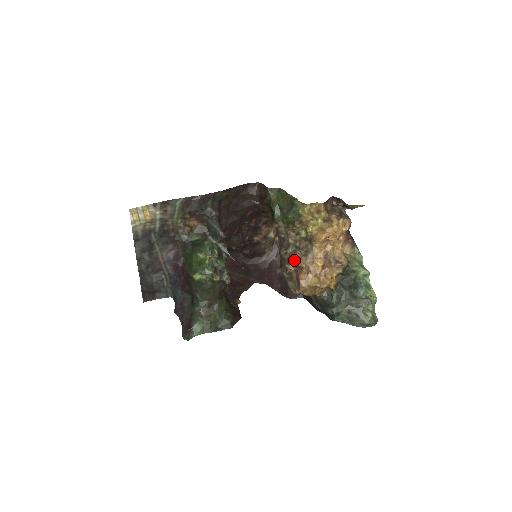
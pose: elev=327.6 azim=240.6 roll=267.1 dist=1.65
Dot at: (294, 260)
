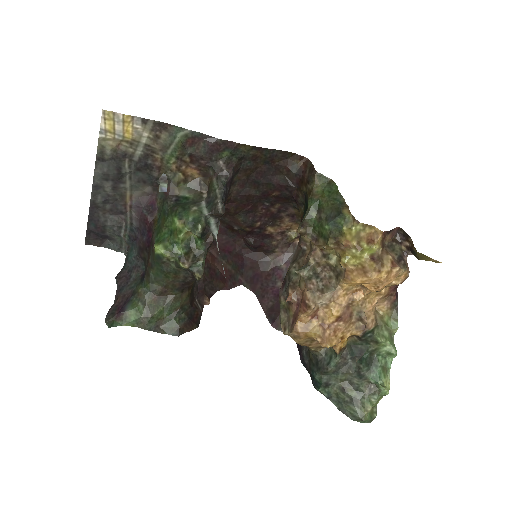
Dot at: (303, 289)
